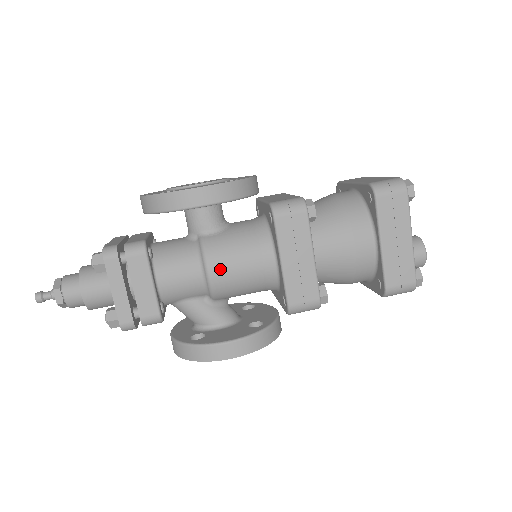
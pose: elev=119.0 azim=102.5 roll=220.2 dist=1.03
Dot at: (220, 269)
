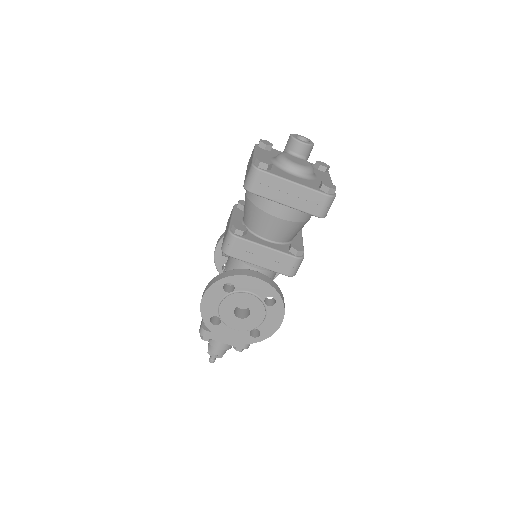
Dot at: occluded
